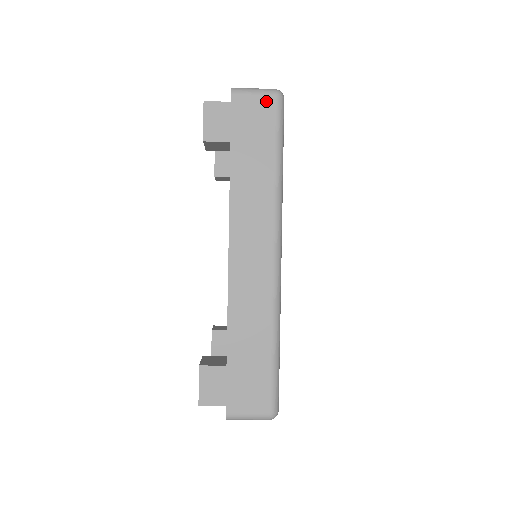
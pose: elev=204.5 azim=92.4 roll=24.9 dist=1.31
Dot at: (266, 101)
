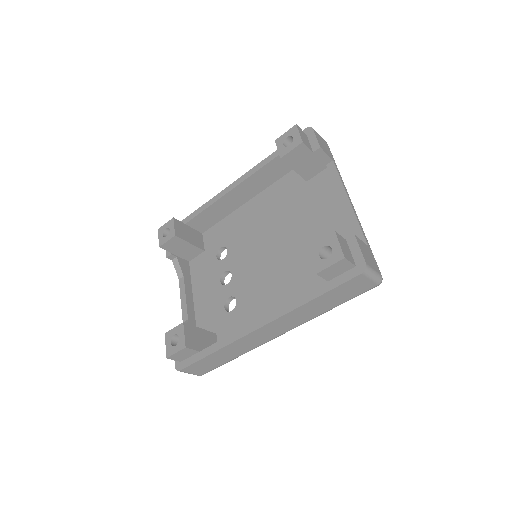
Dot at: (370, 285)
